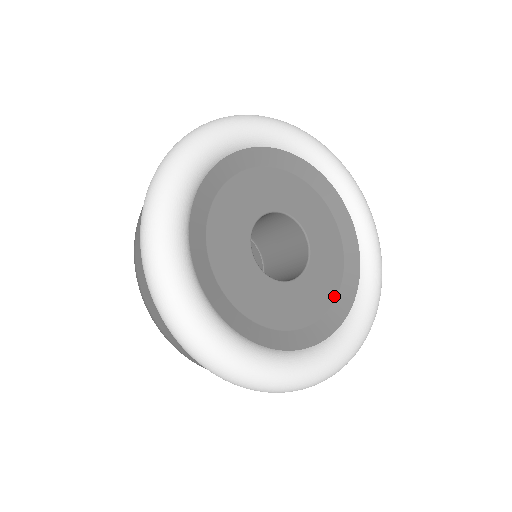
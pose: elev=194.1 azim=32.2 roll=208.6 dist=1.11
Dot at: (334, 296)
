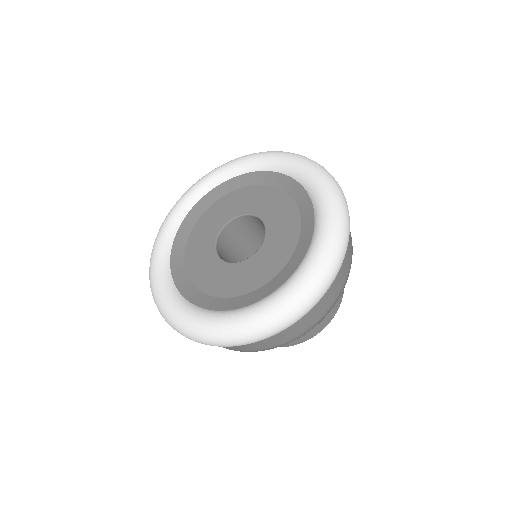
Dot at: (294, 248)
